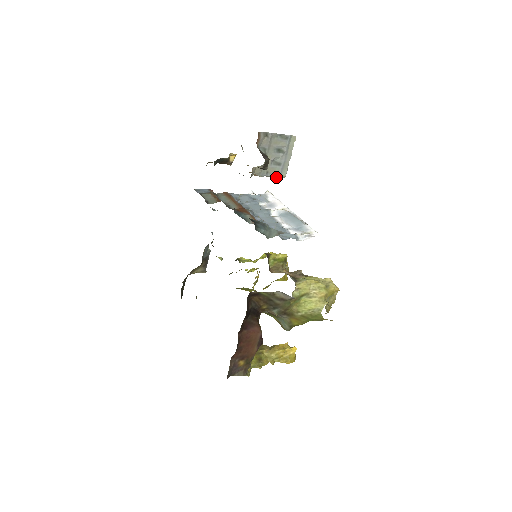
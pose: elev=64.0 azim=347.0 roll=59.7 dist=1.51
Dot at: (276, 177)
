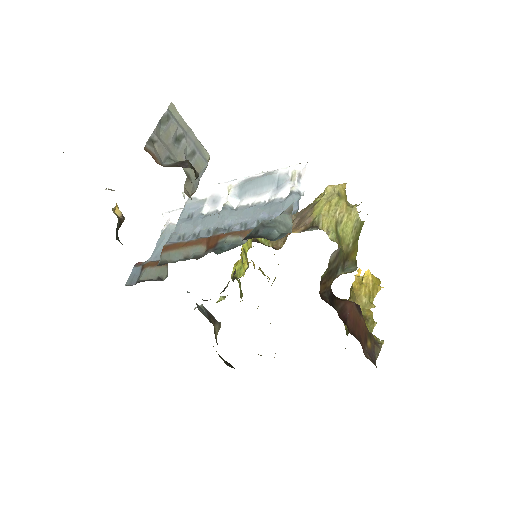
Dot at: (205, 169)
